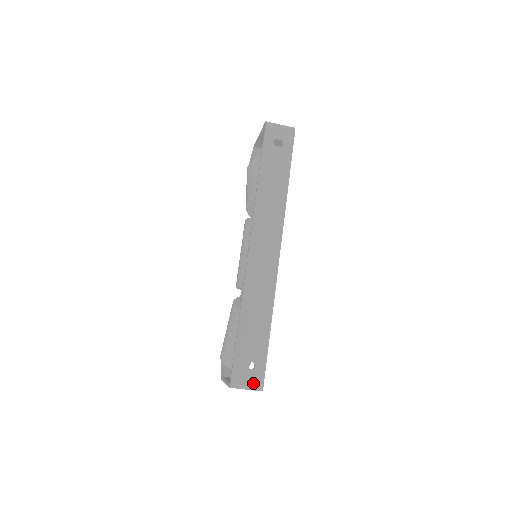
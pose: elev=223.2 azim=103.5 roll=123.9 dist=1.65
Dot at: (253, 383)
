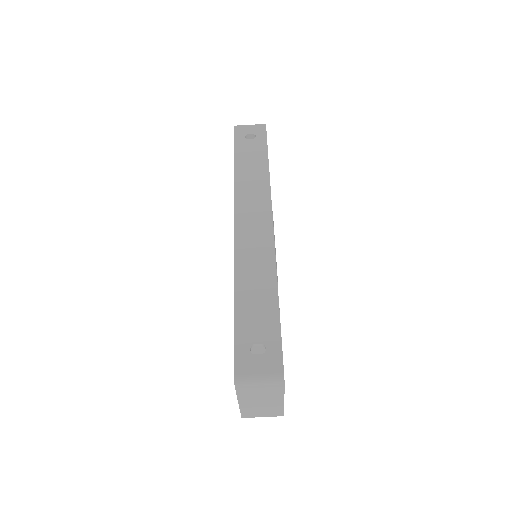
Dot at: (267, 371)
